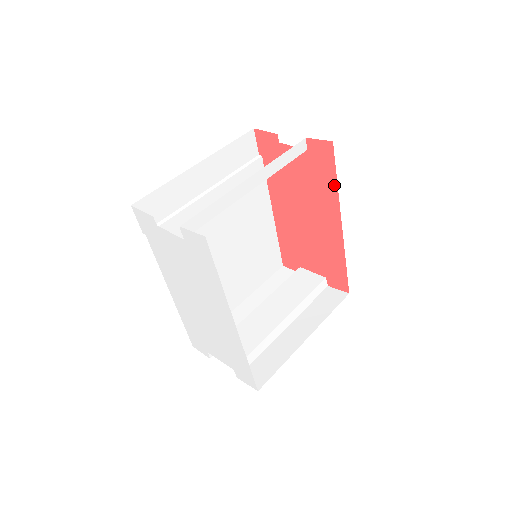
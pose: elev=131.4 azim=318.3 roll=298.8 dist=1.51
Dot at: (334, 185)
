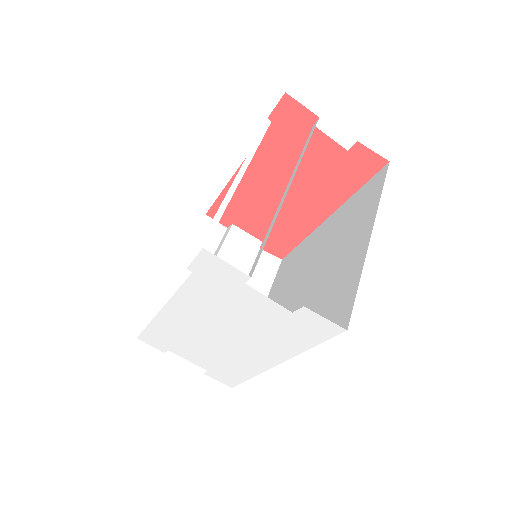
Dot at: (352, 190)
